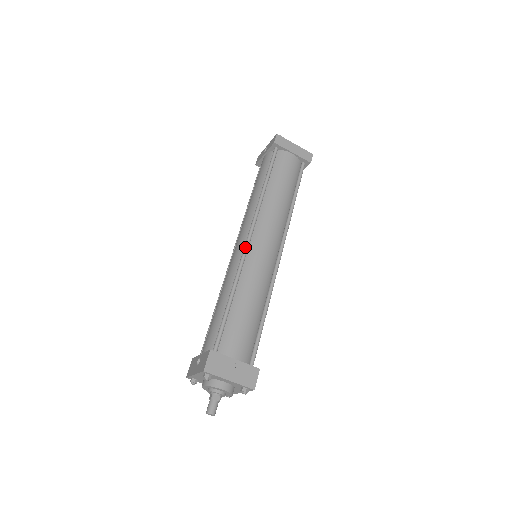
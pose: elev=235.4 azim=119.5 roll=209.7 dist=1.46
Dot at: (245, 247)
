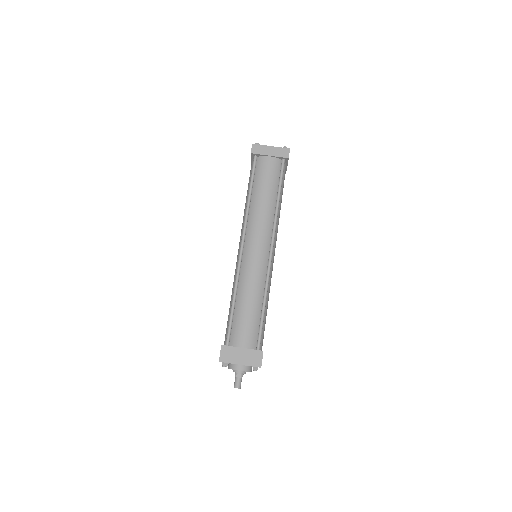
Dot at: (239, 256)
